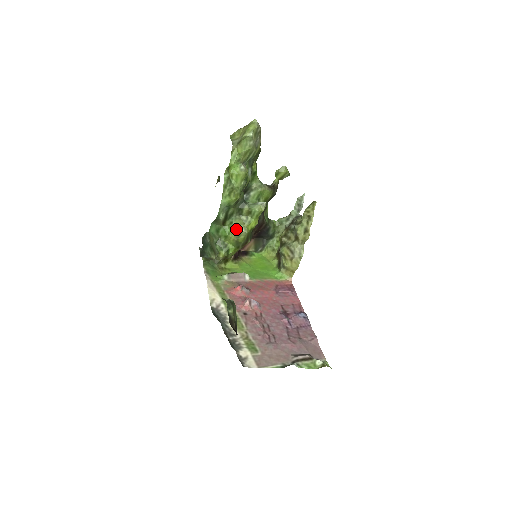
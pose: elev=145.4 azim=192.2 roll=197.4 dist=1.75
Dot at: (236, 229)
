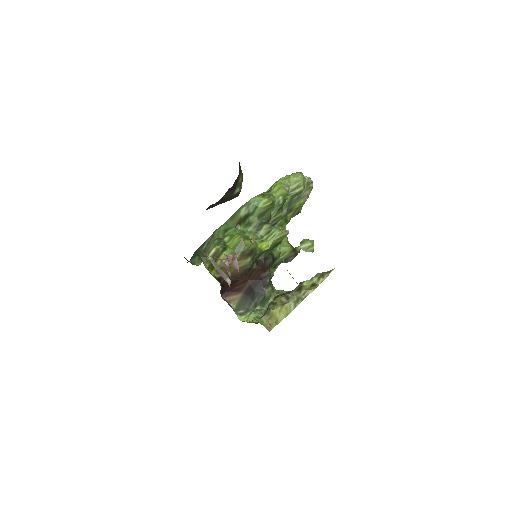
Dot at: occluded
